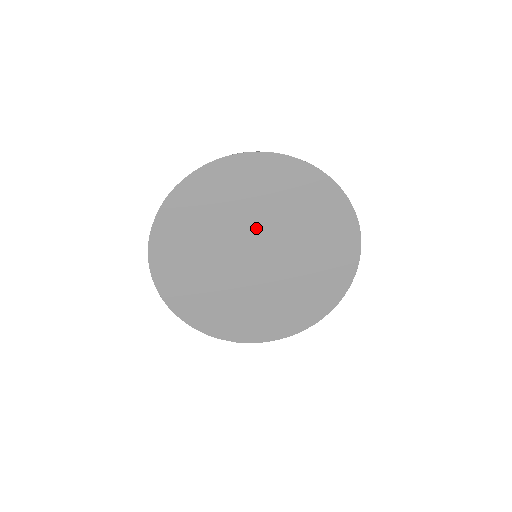
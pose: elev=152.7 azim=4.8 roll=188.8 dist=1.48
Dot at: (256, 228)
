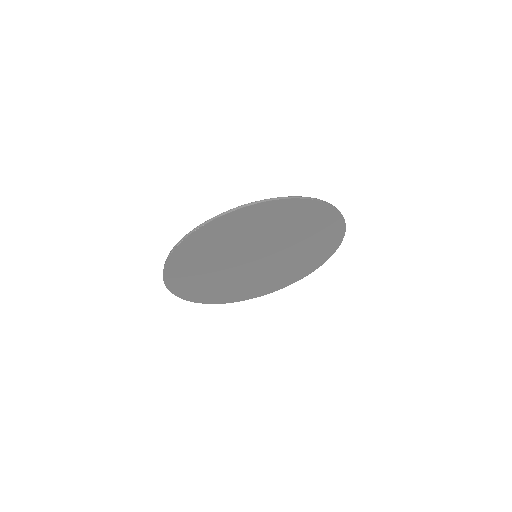
Dot at: (279, 244)
